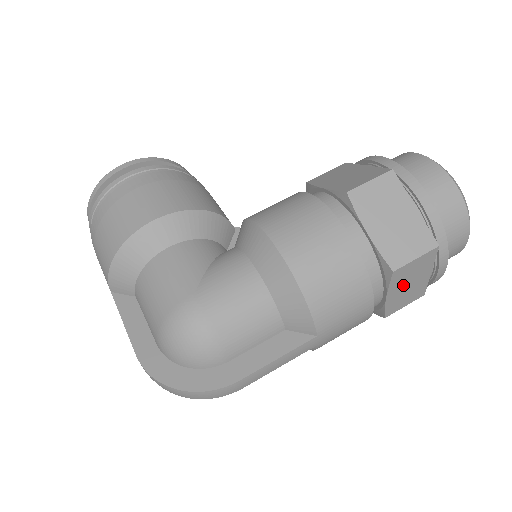
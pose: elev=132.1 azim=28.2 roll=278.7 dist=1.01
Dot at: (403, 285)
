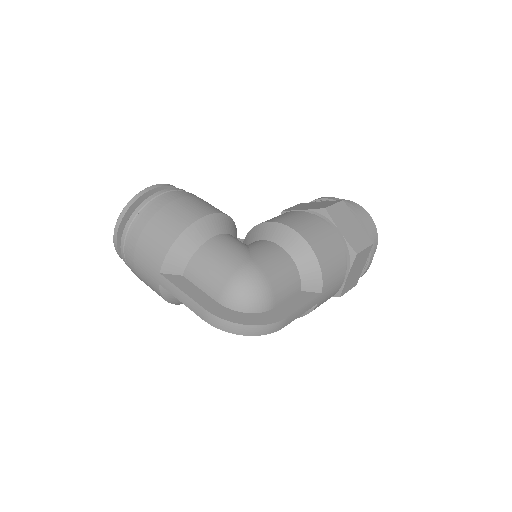
Dot at: (355, 269)
